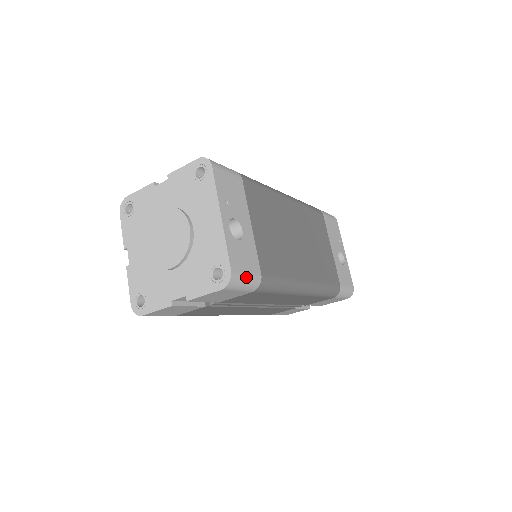
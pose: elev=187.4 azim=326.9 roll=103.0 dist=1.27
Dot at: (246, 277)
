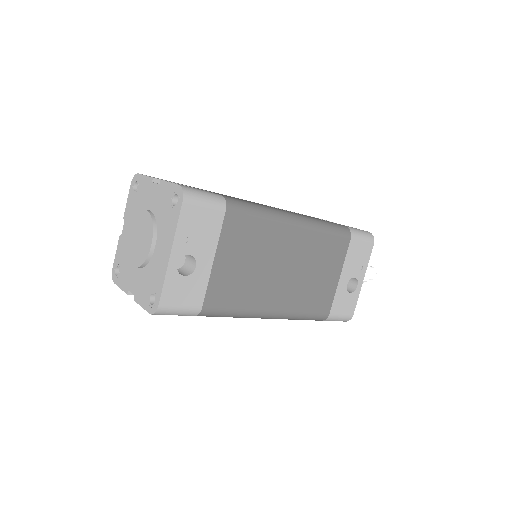
Dot at: (179, 310)
